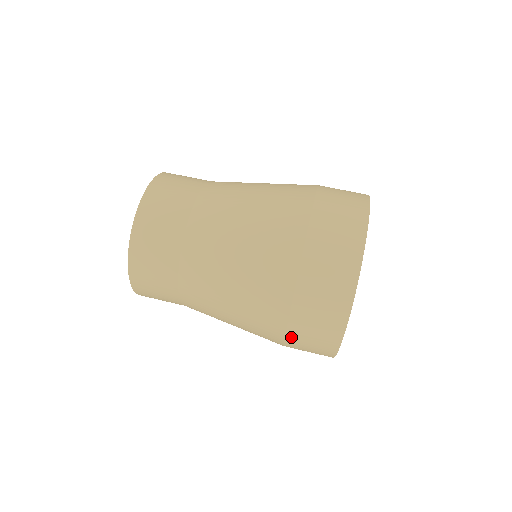
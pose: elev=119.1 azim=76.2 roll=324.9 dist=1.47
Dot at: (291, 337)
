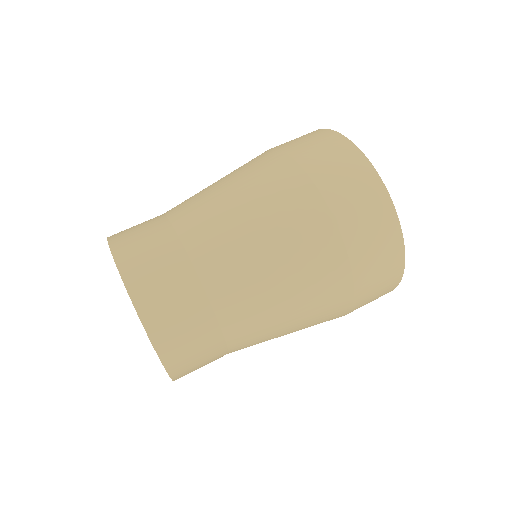
Dot at: (344, 225)
